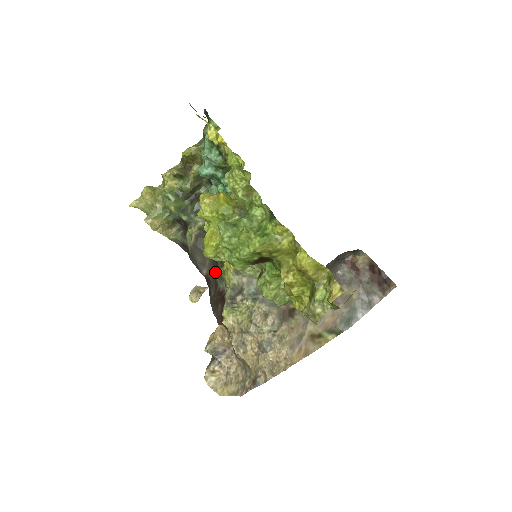
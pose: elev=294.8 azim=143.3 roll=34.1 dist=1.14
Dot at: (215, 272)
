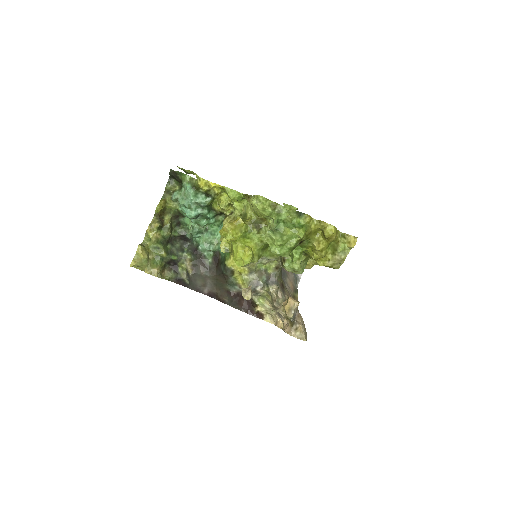
Dot at: (223, 284)
